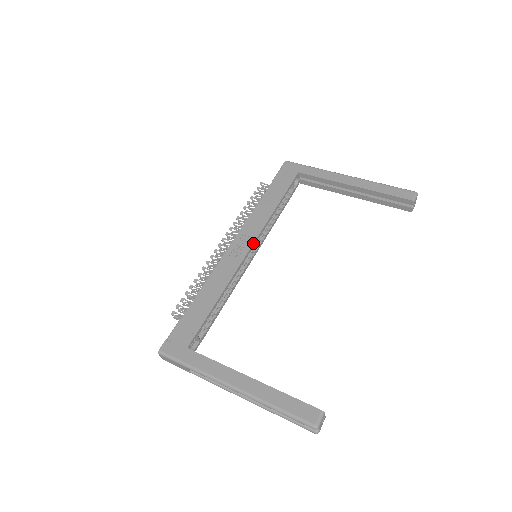
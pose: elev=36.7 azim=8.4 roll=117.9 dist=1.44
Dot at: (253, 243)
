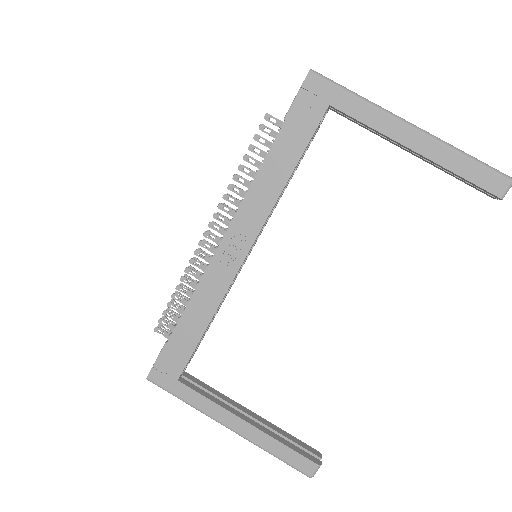
Dot at: (252, 245)
